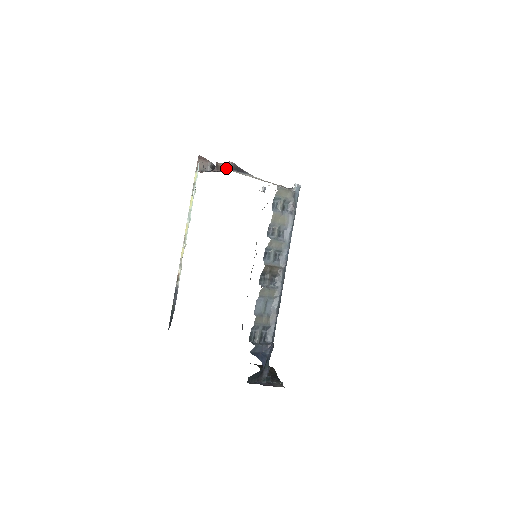
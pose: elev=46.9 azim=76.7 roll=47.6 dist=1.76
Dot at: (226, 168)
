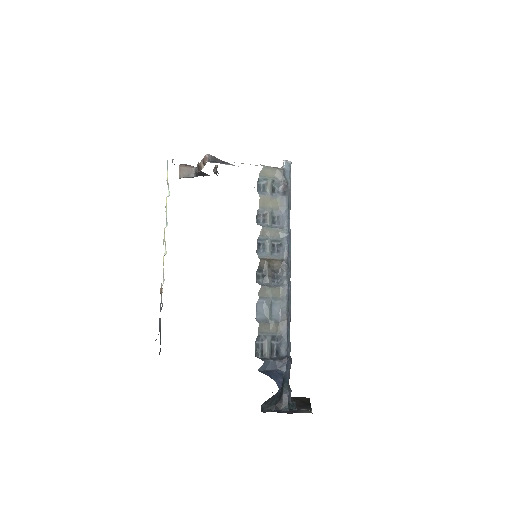
Dot at: (204, 163)
